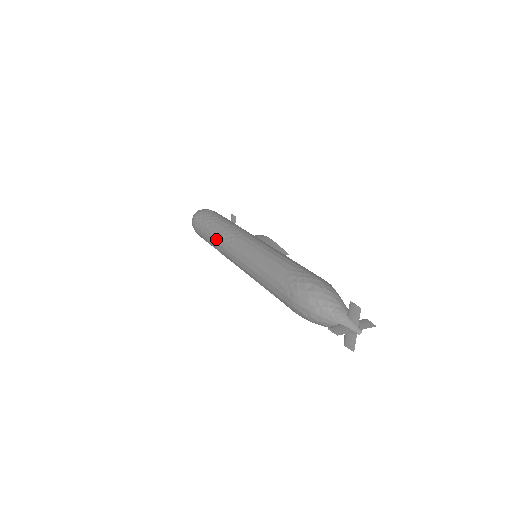
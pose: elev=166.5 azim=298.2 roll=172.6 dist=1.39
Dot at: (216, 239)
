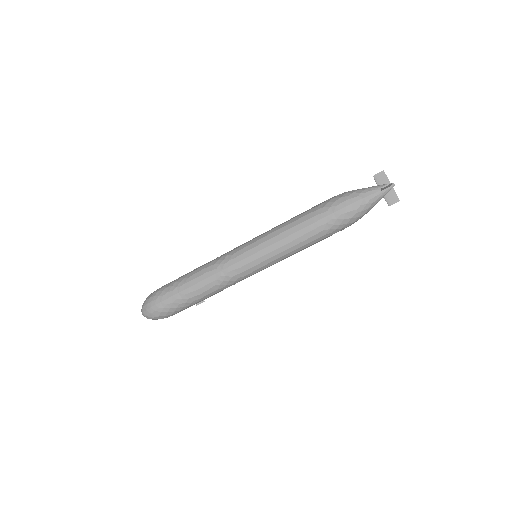
Dot at: (207, 275)
